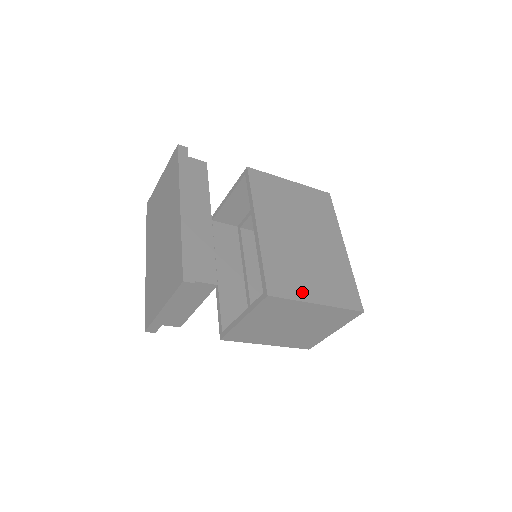
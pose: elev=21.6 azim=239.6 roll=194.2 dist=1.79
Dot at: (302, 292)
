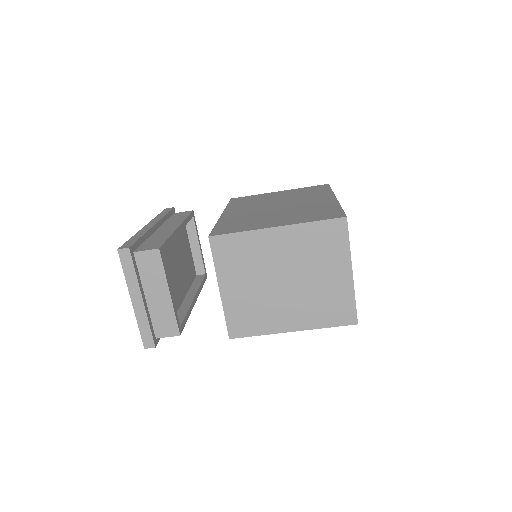
Dot at: (256, 226)
